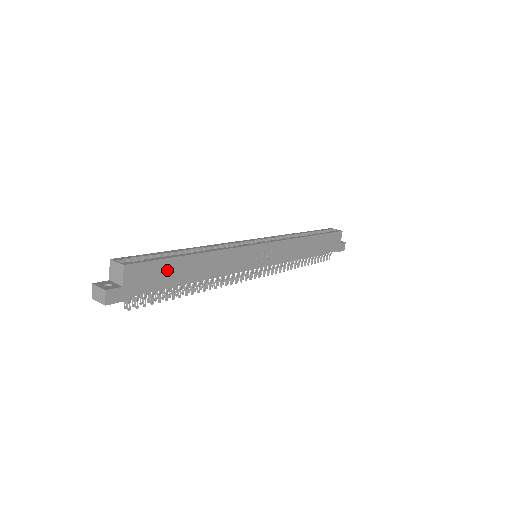
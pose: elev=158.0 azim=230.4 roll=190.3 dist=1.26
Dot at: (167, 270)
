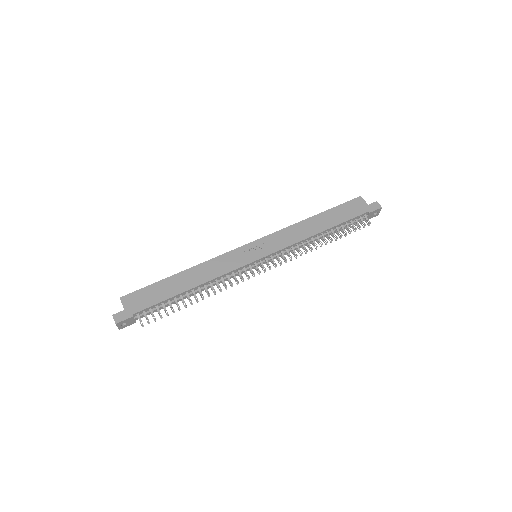
Dot at: (157, 290)
